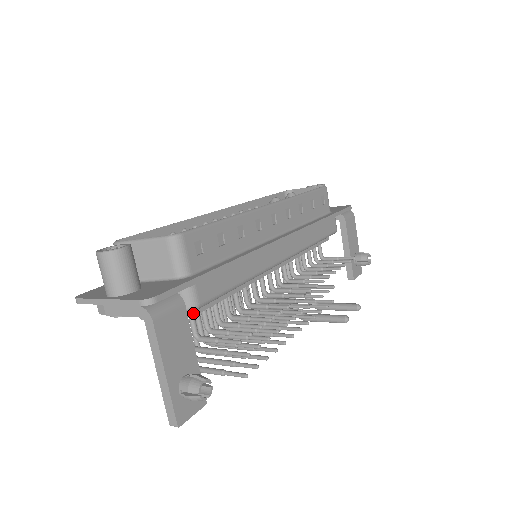
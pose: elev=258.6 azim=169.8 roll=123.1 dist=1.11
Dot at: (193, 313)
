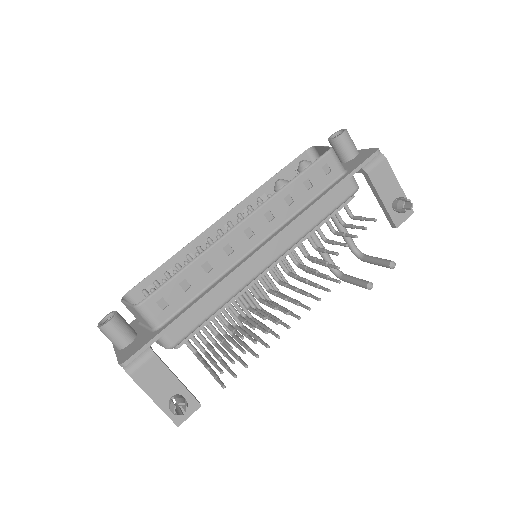
Dot at: (178, 345)
